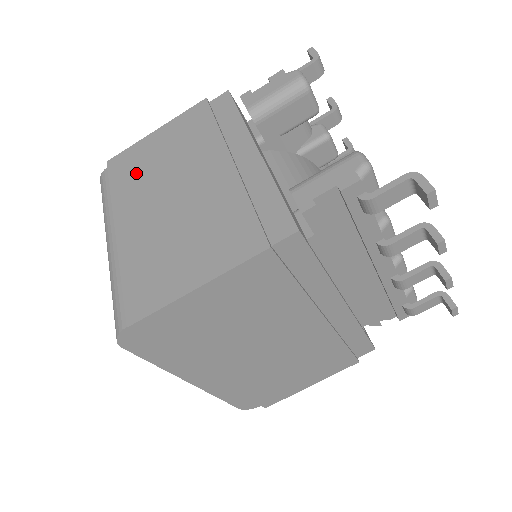
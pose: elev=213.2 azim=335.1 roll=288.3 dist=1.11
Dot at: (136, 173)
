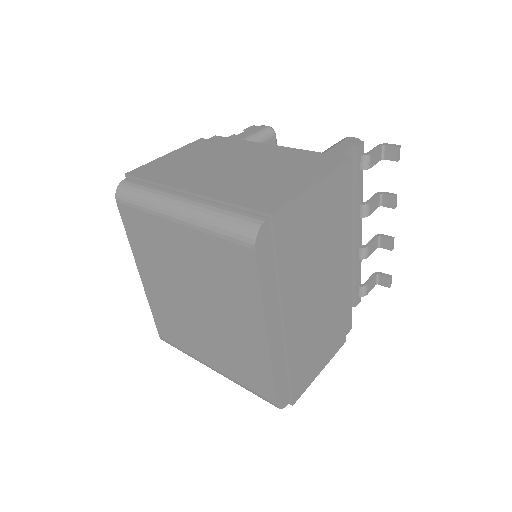
Dot at: (173, 170)
